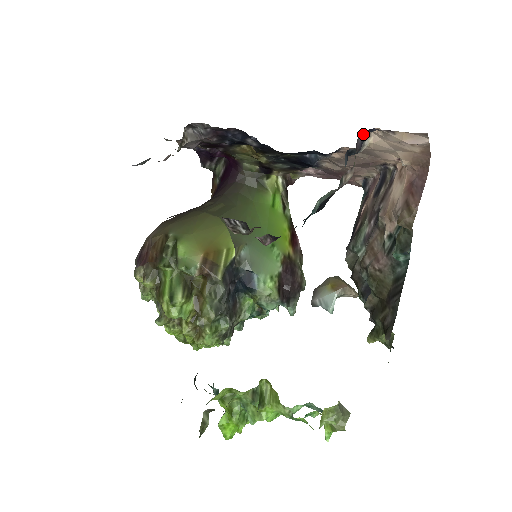
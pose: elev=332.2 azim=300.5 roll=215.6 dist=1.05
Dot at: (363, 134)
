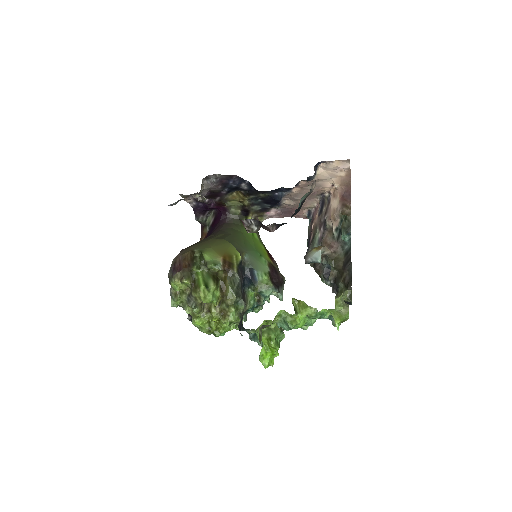
Dot at: (316, 165)
